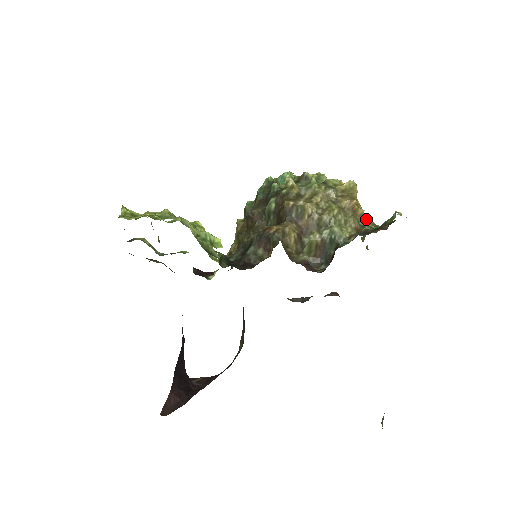
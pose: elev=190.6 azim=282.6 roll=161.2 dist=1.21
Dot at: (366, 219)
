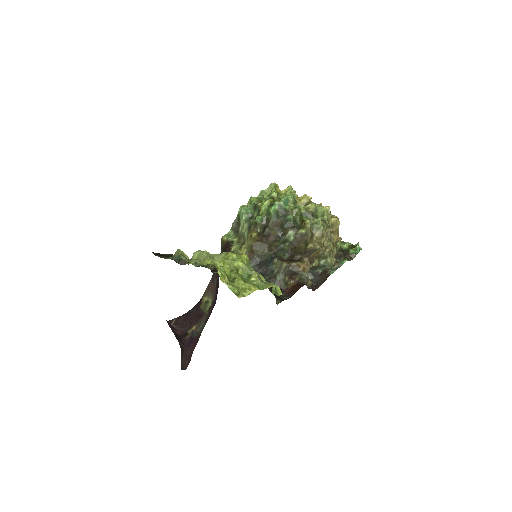
Dot at: occluded
